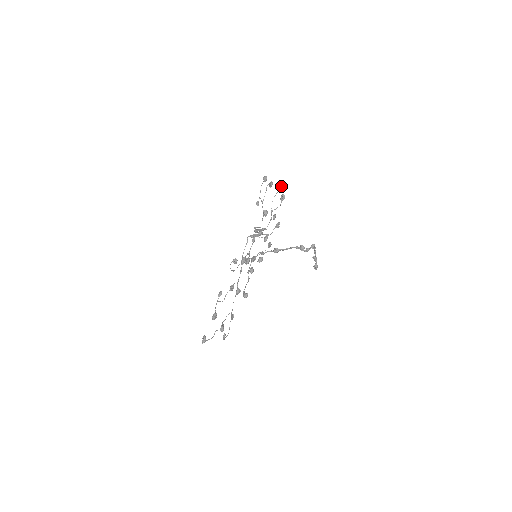
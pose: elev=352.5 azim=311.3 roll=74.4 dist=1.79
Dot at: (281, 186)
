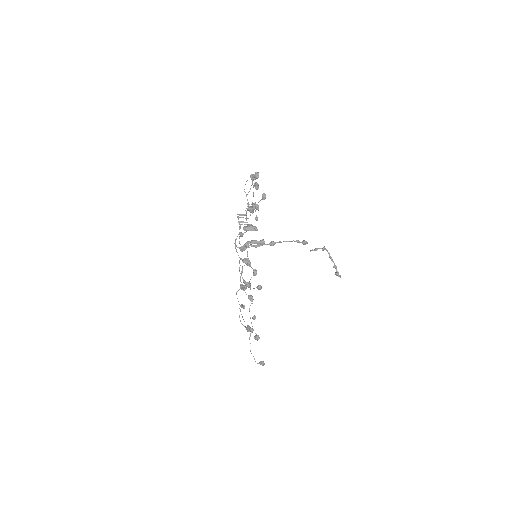
Dot at: (258, 175)
